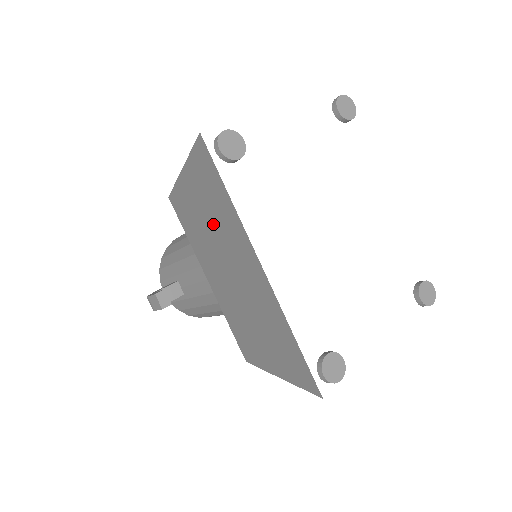
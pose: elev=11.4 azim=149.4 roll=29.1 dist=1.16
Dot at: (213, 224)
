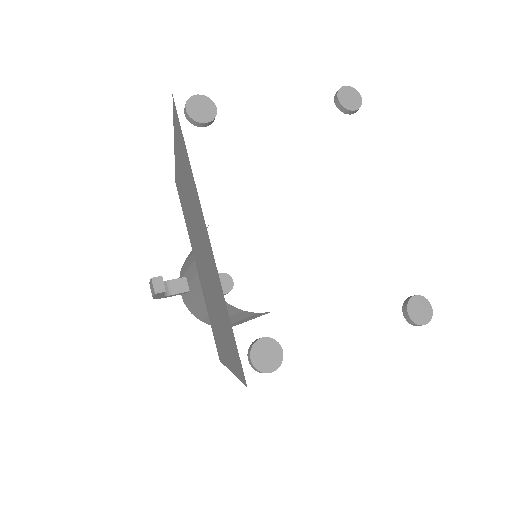
Dot at: (189, 196)
